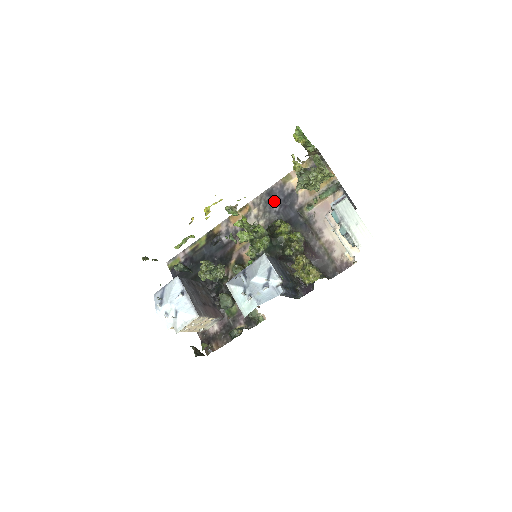
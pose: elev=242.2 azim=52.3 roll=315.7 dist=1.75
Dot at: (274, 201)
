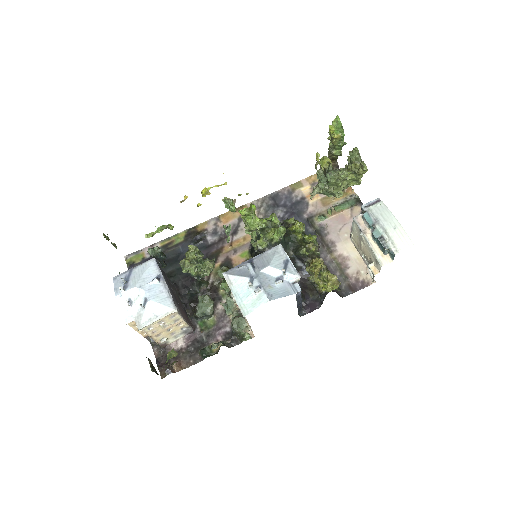
Dot at: (279, 206)
